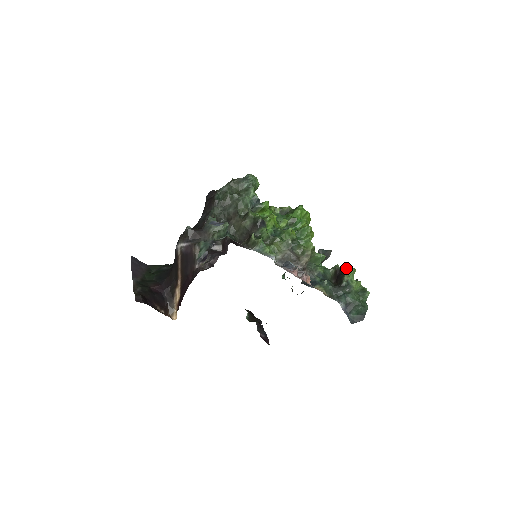
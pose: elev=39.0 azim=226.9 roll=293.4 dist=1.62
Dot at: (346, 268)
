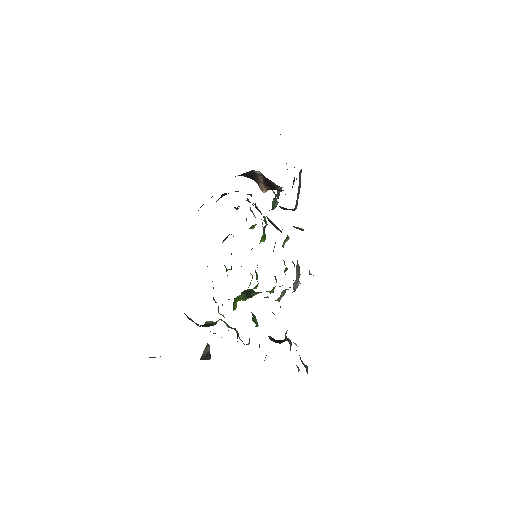
Dot at: occluded
